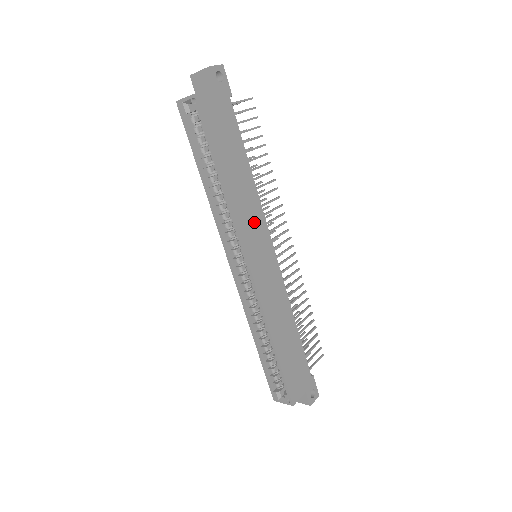
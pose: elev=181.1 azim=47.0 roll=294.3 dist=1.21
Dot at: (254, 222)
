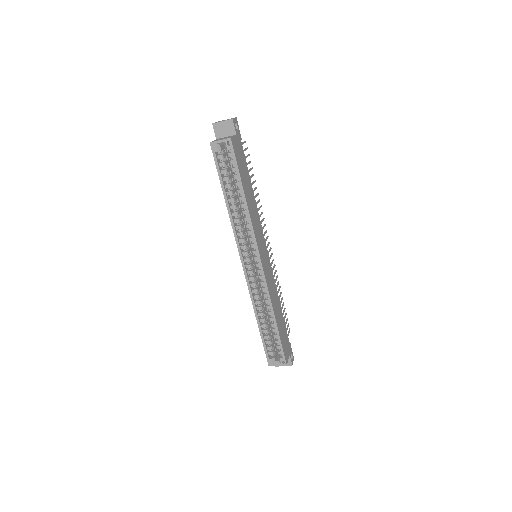
Dot at: (259, 230)
